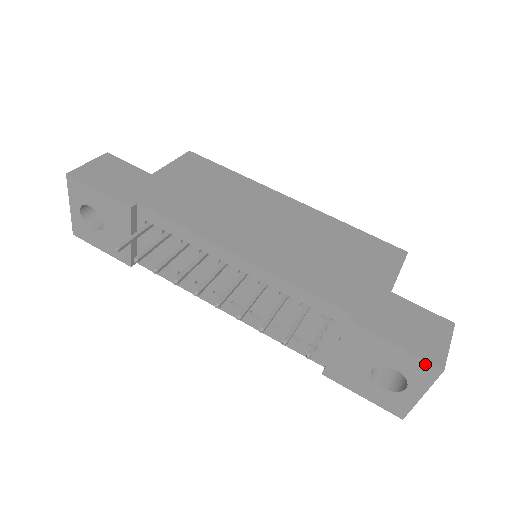
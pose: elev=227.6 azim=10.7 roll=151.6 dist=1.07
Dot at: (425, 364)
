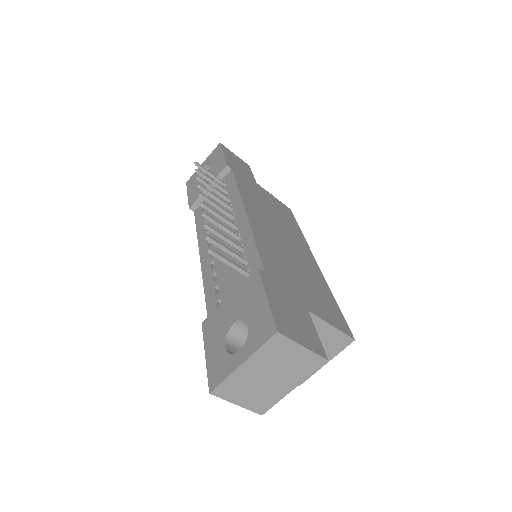
Dot at: (271, 321)
